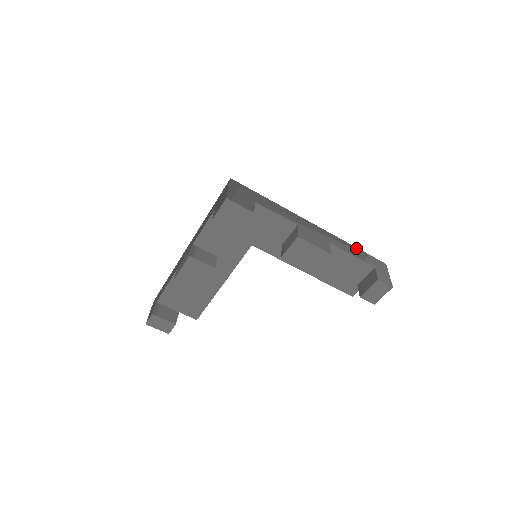
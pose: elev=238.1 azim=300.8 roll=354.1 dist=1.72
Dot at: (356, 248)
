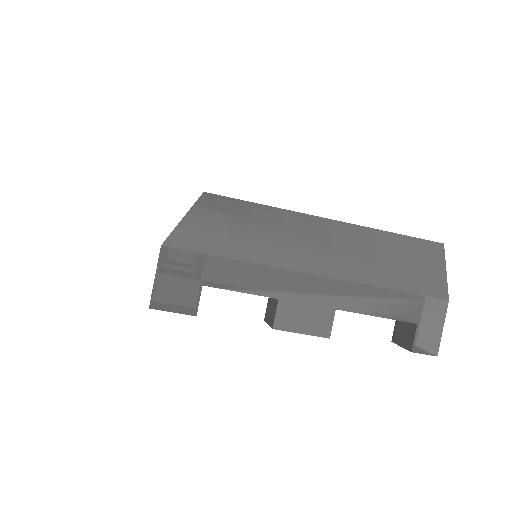
Dot at: (392, 292)
